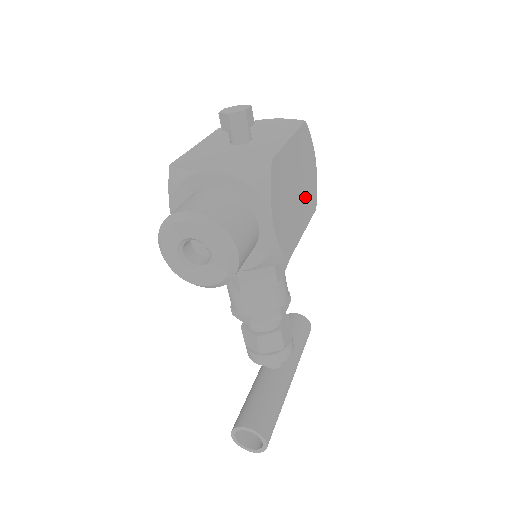
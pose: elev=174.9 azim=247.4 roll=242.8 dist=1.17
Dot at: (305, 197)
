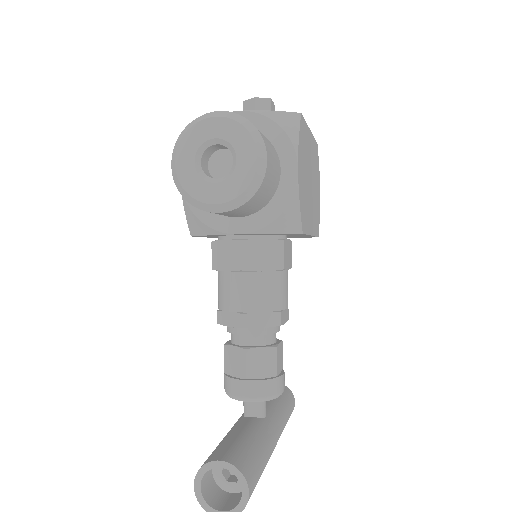
Dot at: (314, 206)
